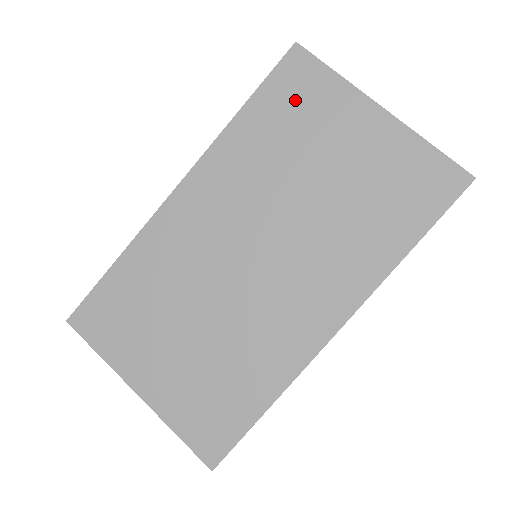
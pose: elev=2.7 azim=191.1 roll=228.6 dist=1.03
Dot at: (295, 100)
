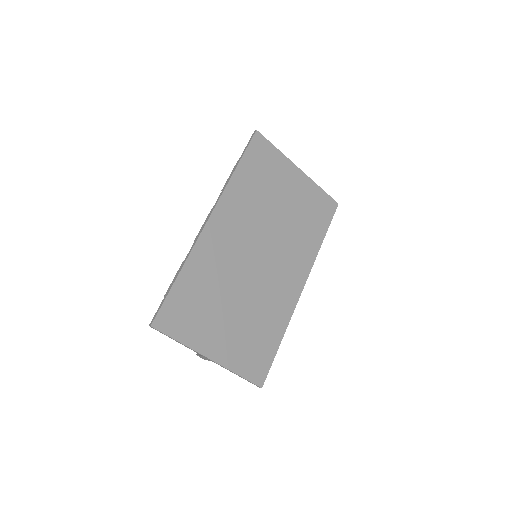
Dot at: (262, 164)
